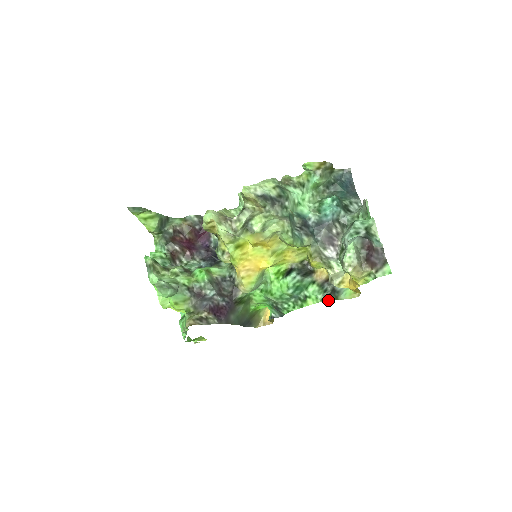
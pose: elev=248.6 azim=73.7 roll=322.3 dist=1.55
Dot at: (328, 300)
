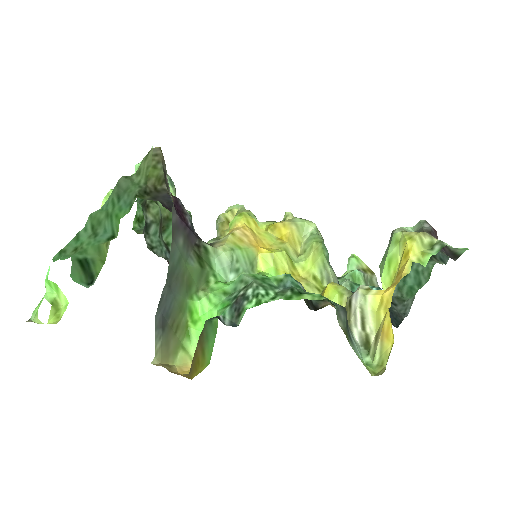
Dot at: occluded
